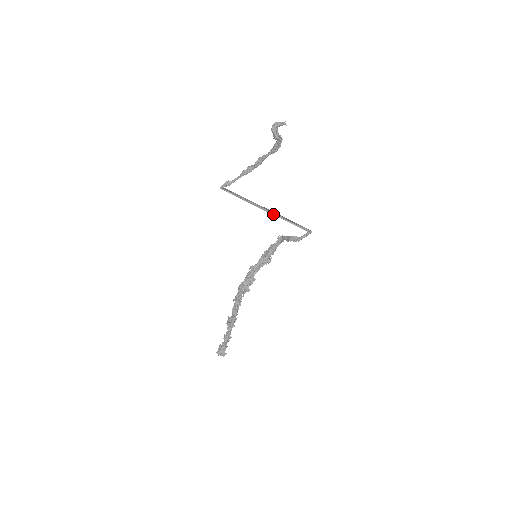
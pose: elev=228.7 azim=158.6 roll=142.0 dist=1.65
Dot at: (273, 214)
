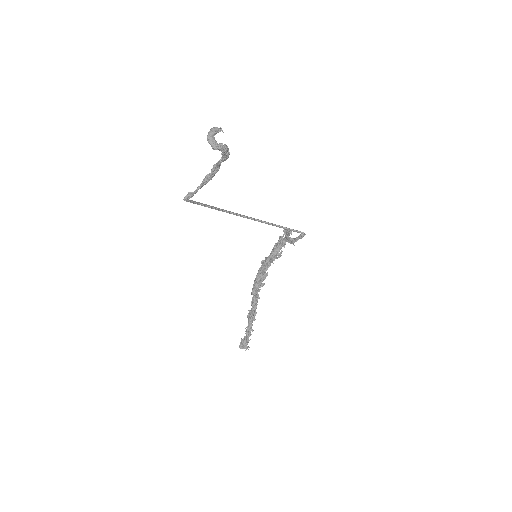
Dot at: occluded
